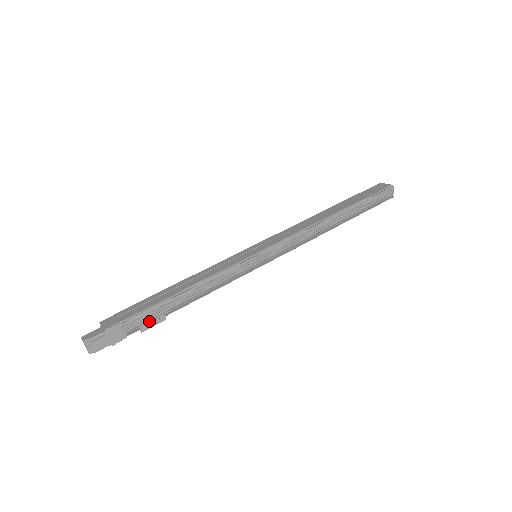
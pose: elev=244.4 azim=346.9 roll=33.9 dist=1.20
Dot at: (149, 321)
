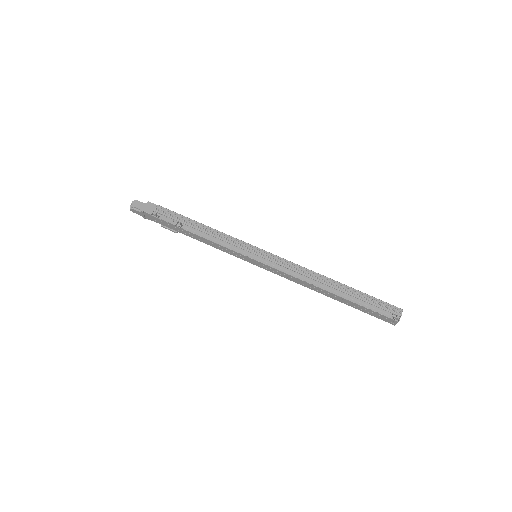
Dot at: (168, 218)
